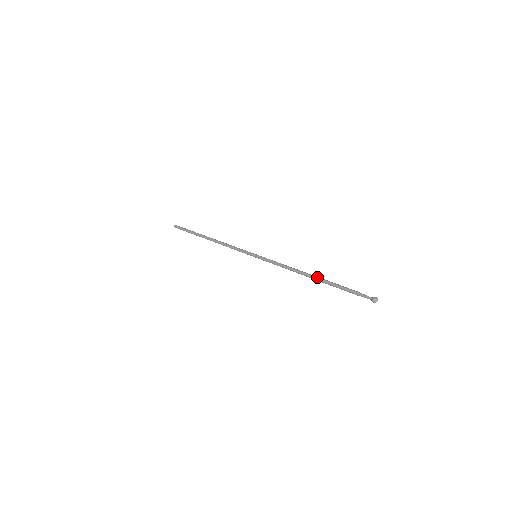
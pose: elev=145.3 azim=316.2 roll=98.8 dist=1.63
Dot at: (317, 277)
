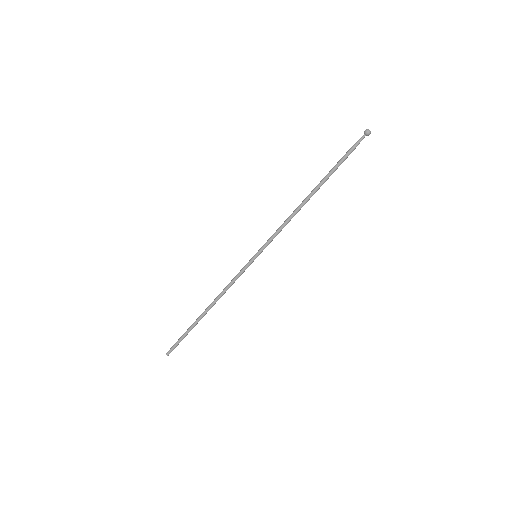
Dot at: (314, 188)
